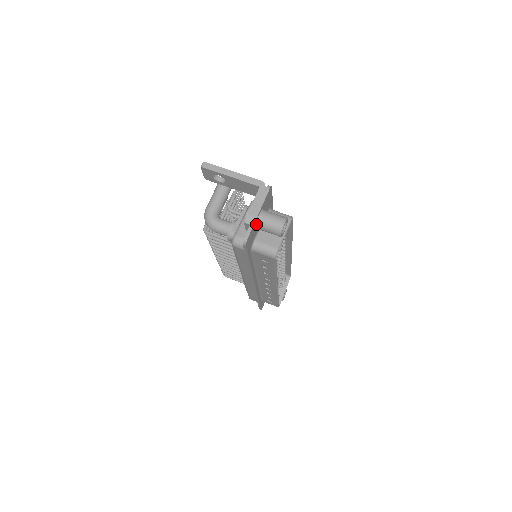
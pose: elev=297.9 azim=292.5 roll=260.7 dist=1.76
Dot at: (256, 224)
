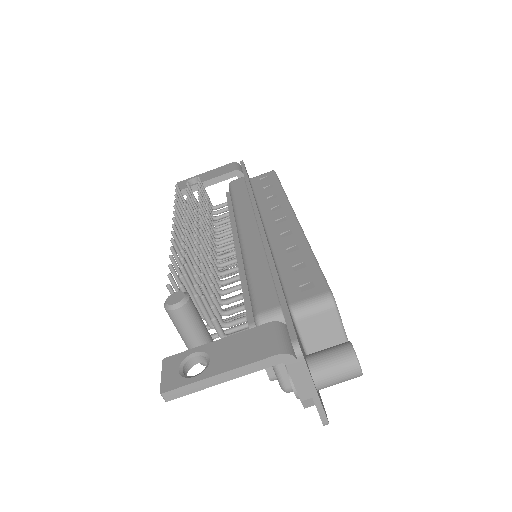
Dot at: (317, 390)
